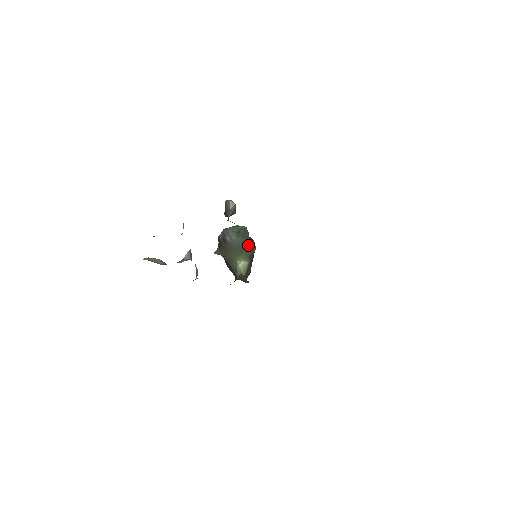
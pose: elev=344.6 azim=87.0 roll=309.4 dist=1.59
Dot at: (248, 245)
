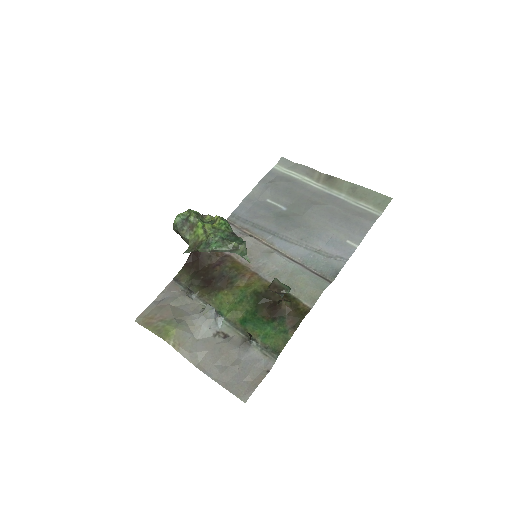
Dot at: occluded
